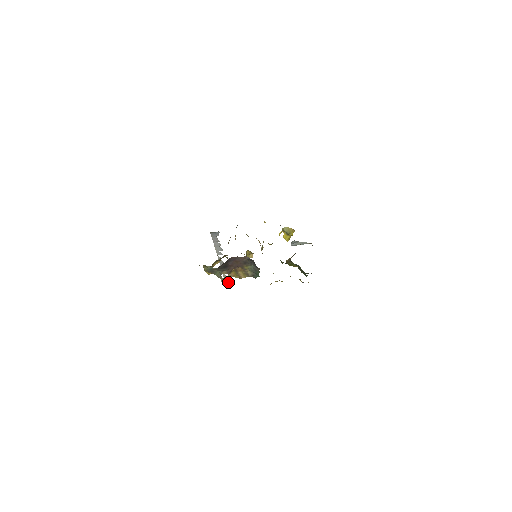
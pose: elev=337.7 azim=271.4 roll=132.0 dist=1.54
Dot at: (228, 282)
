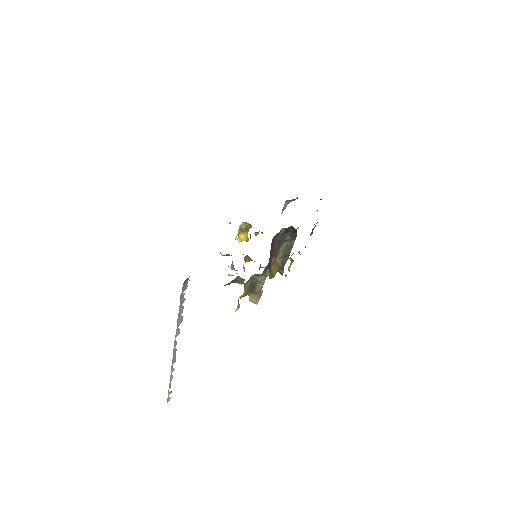
Dot at: (169, 399)
